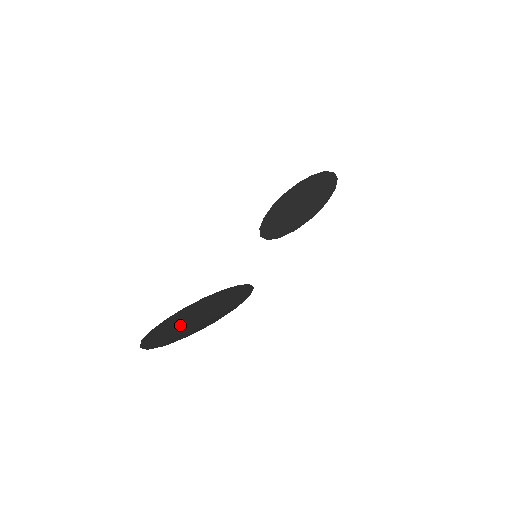
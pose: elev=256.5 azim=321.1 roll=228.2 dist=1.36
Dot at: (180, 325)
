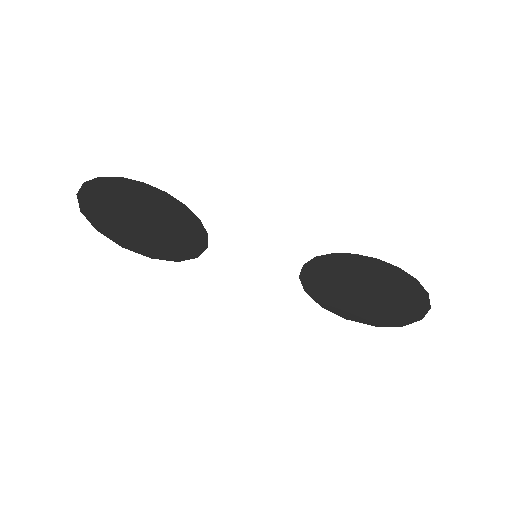
Dot at: (128, 203)
